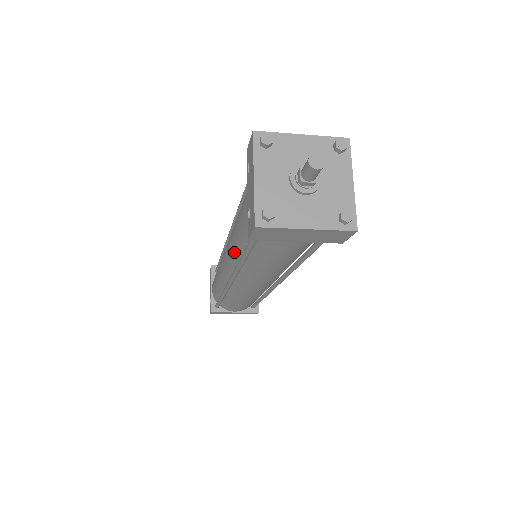
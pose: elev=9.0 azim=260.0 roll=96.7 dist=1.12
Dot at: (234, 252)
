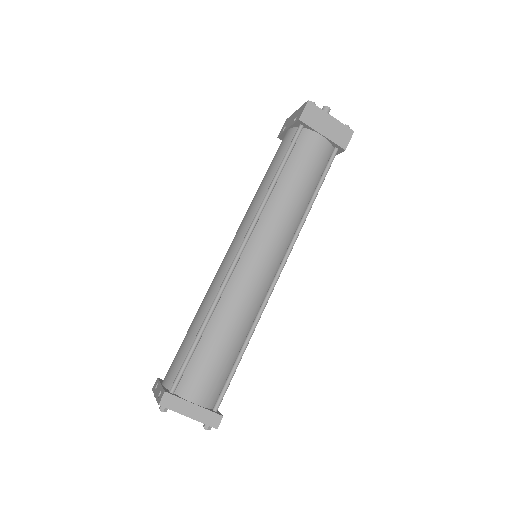
Dot at: (258, 201)
